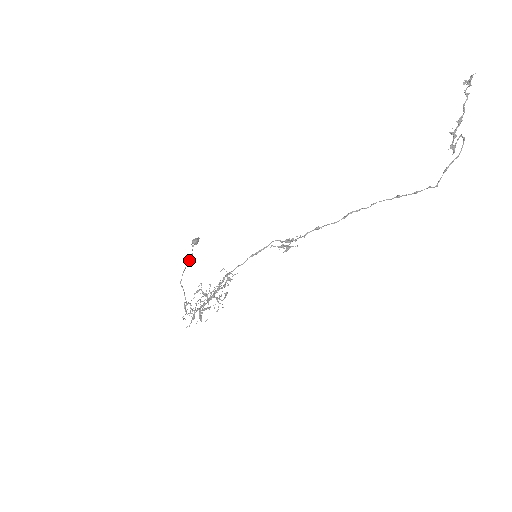
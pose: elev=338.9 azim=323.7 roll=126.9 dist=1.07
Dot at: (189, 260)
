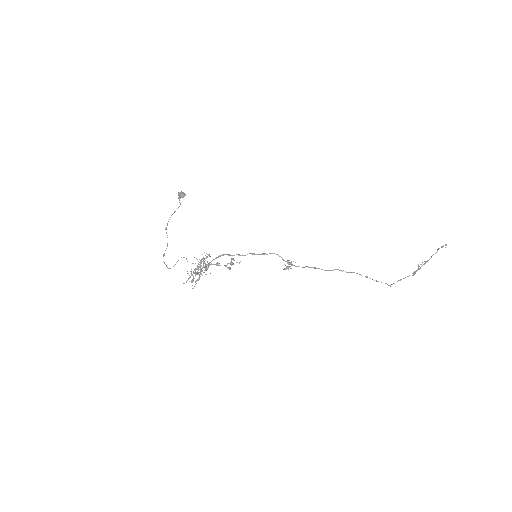
Dot at: (175, 211)
